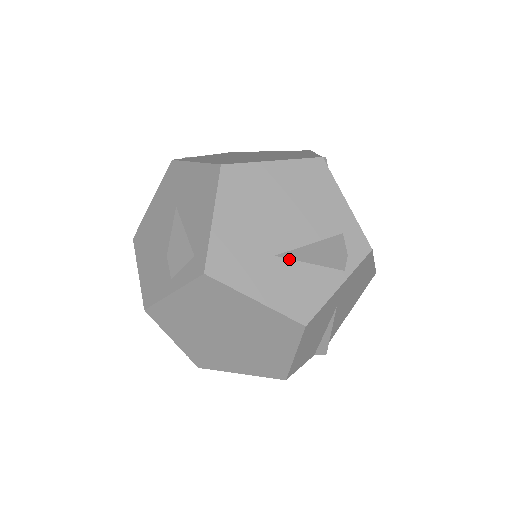
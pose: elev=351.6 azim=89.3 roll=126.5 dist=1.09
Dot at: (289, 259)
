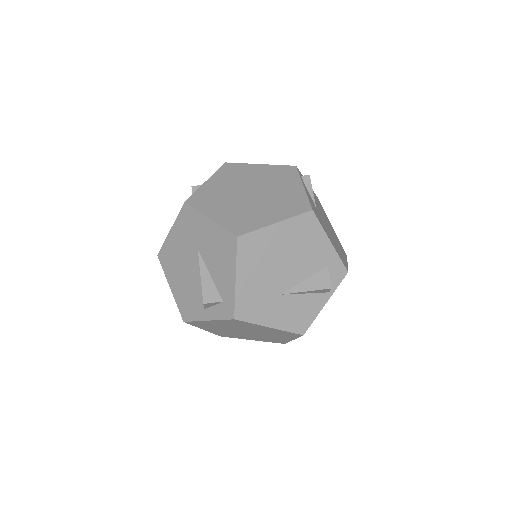
Dot at: (291, 294)
